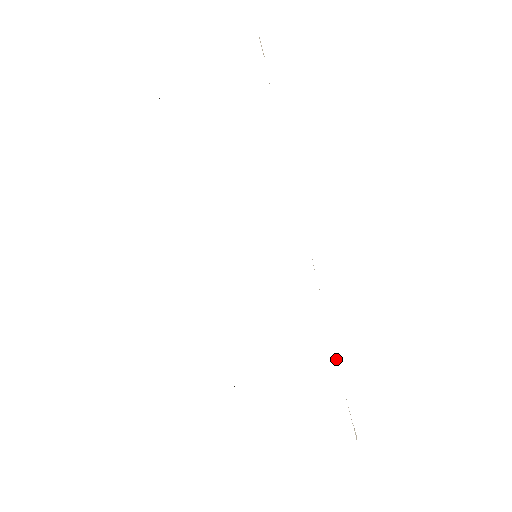
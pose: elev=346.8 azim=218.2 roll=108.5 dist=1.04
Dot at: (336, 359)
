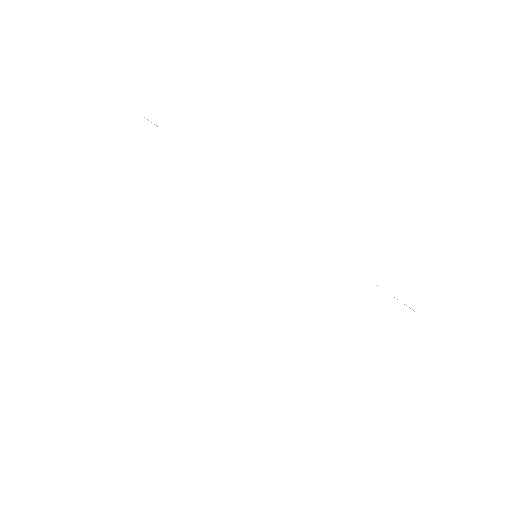
Dot at: occluded
